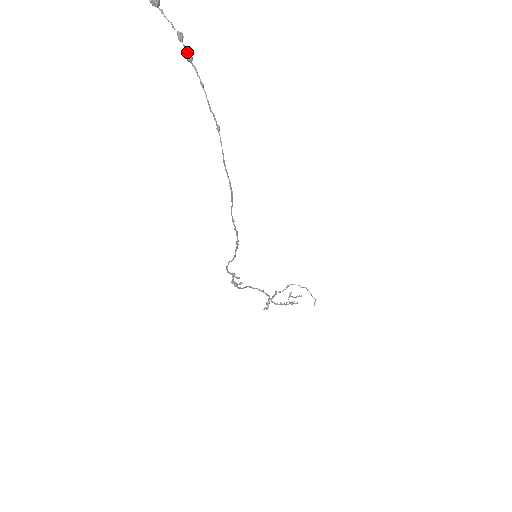
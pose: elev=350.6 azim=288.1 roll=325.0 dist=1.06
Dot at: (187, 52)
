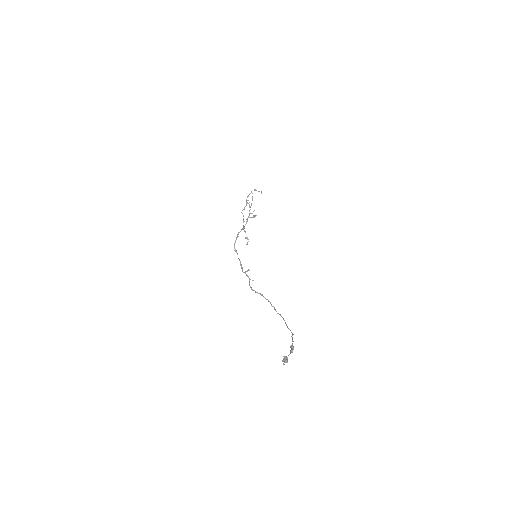
Dot at: occluded
